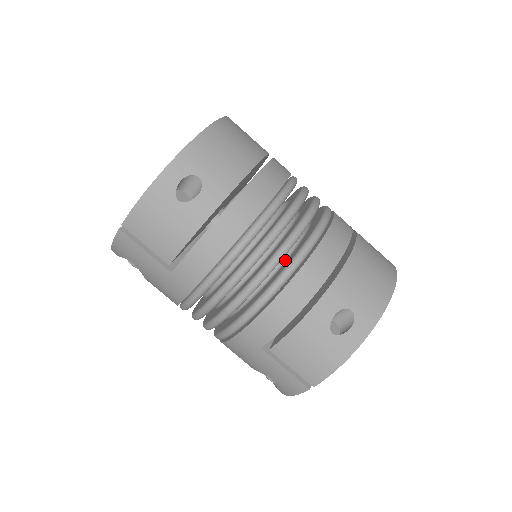
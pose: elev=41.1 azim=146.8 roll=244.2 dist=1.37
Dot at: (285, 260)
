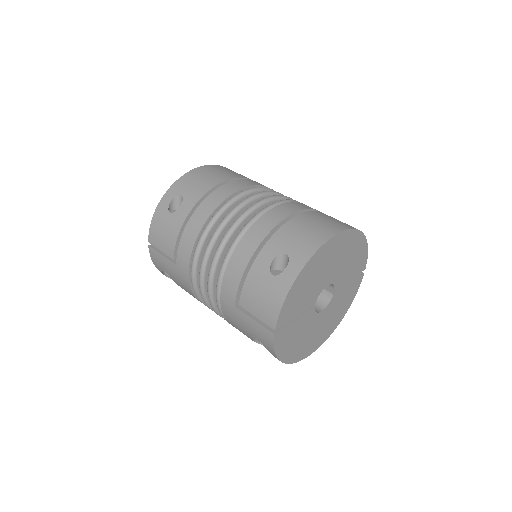
Dot at: occluded
